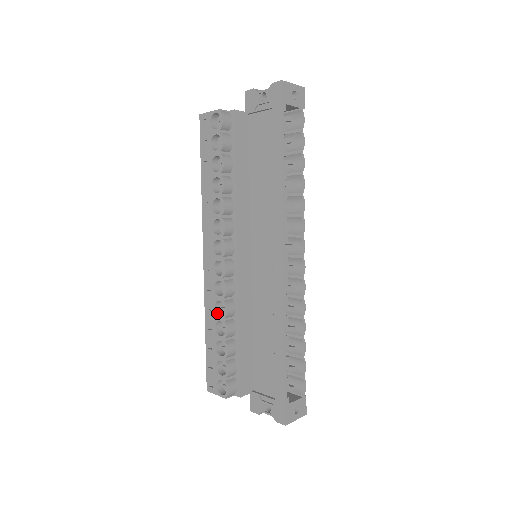
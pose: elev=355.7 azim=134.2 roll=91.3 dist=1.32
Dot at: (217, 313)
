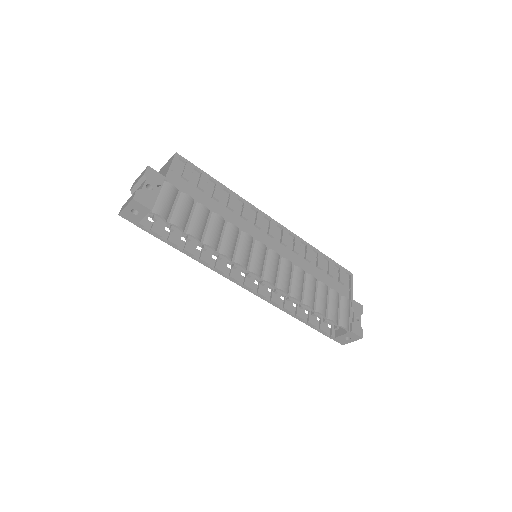
Dot at: occluded
